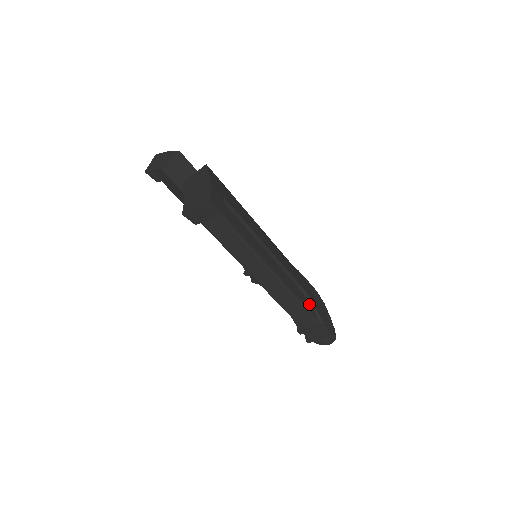
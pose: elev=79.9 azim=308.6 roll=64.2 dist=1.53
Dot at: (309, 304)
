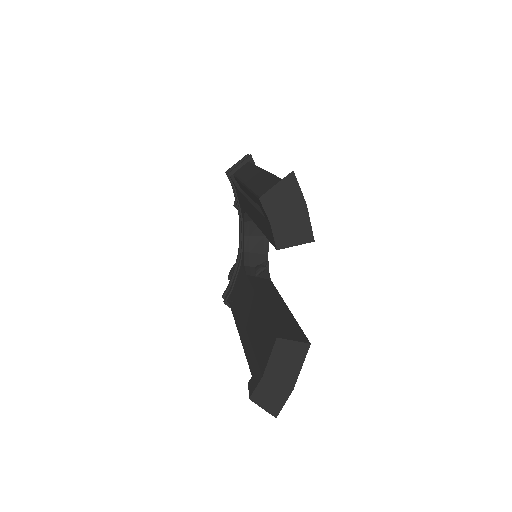
Dot at: occluded
